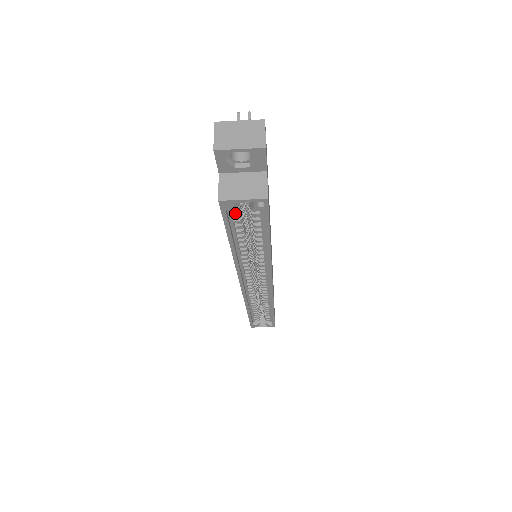
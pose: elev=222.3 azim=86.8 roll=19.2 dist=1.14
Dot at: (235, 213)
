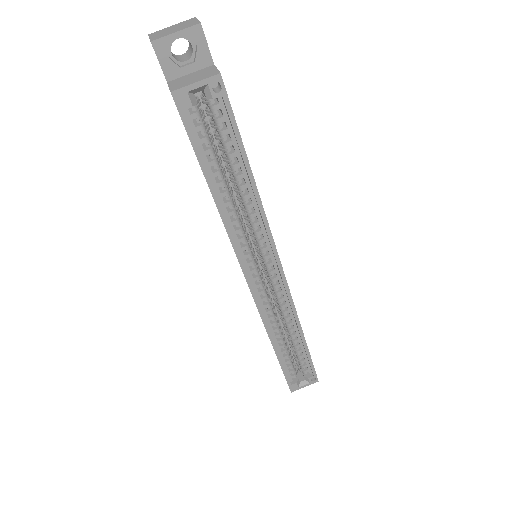
Dot at: (198, 125)
